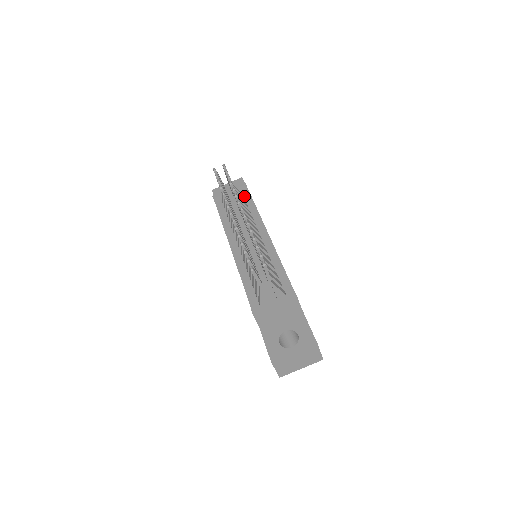
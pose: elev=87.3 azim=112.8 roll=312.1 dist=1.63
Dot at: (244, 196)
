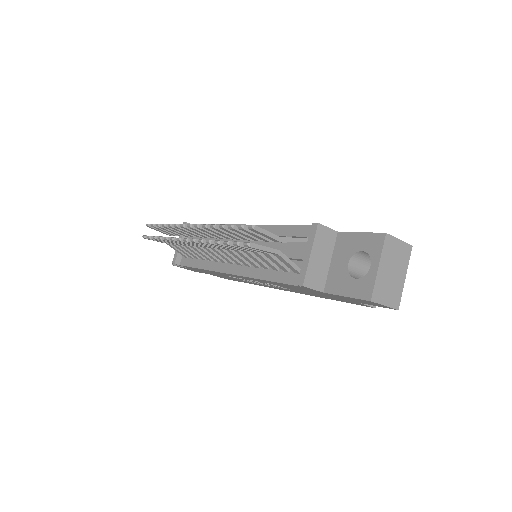
Dot at: occluded
